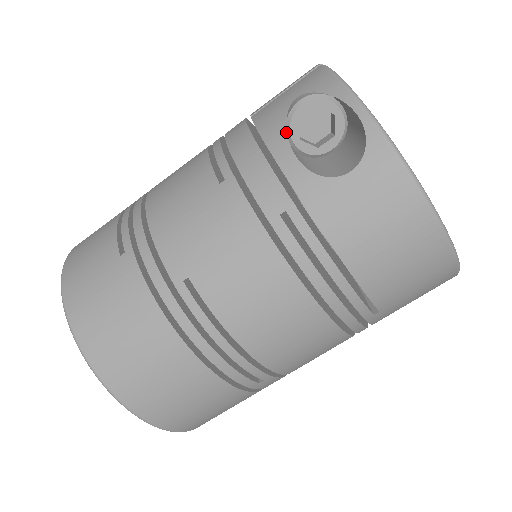
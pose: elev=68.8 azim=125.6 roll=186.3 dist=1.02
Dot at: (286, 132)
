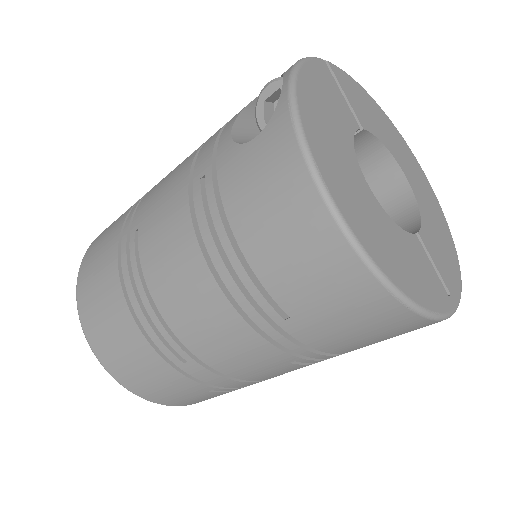
Dot at: (242, 110)
